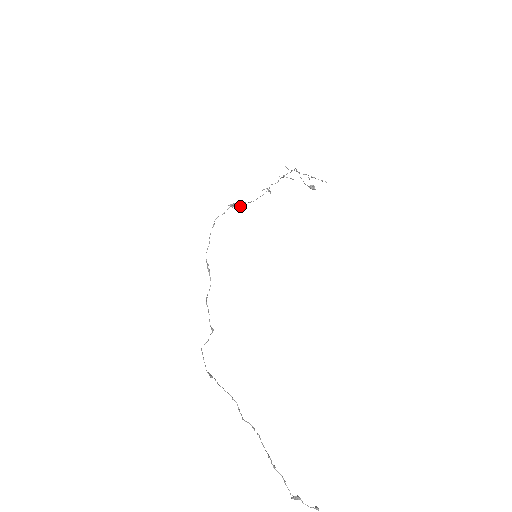
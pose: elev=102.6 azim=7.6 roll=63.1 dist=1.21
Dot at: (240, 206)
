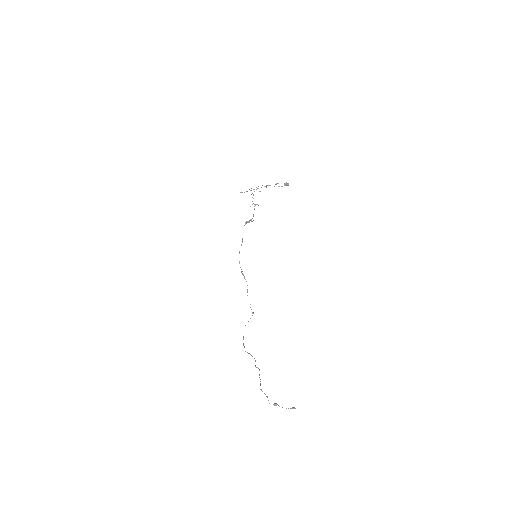
Dot at: (251, 221)
